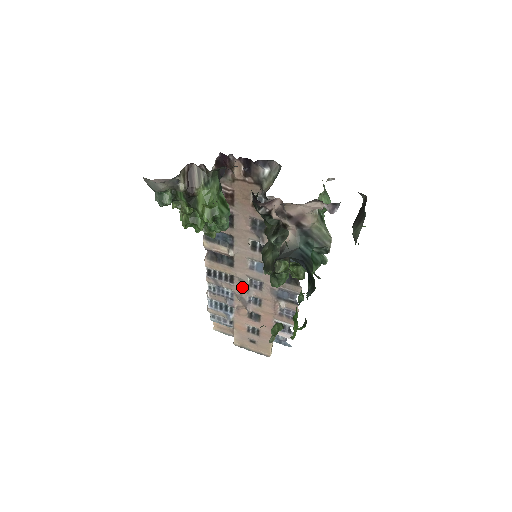
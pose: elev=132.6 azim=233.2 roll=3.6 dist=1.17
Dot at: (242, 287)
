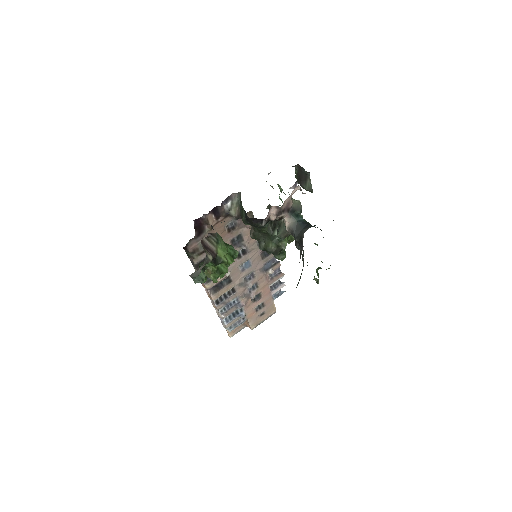
Dot at: (242, 288)
